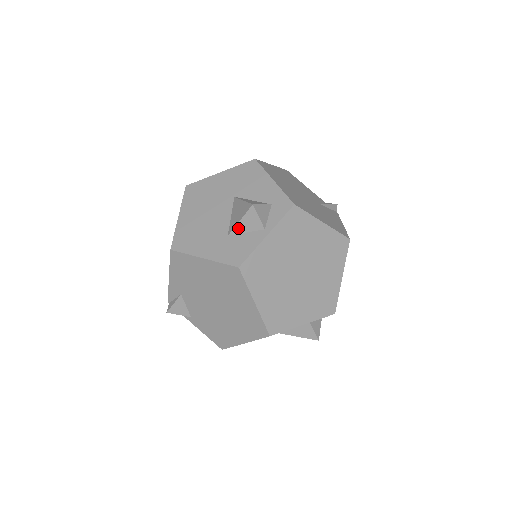
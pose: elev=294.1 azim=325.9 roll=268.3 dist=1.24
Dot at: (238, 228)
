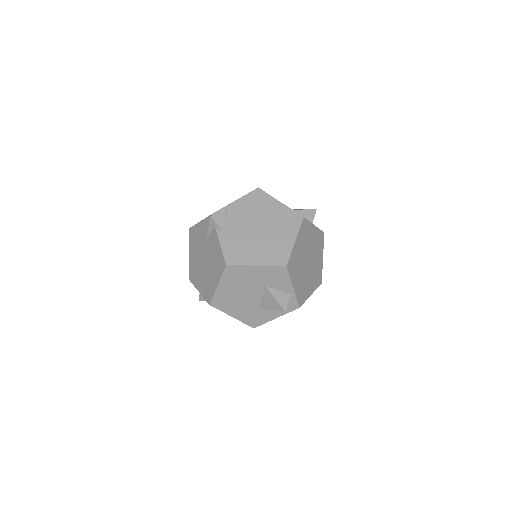
Dot at: (300, 212)
